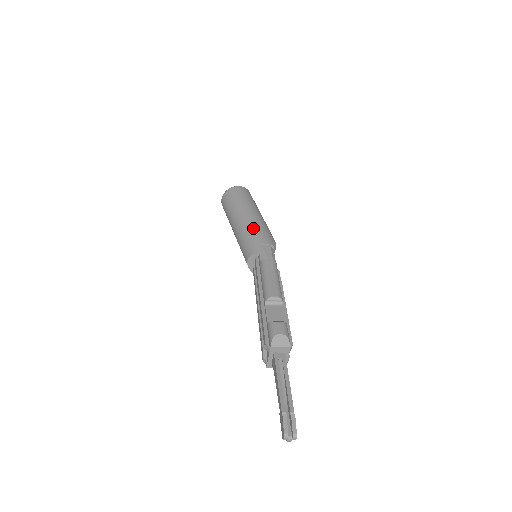
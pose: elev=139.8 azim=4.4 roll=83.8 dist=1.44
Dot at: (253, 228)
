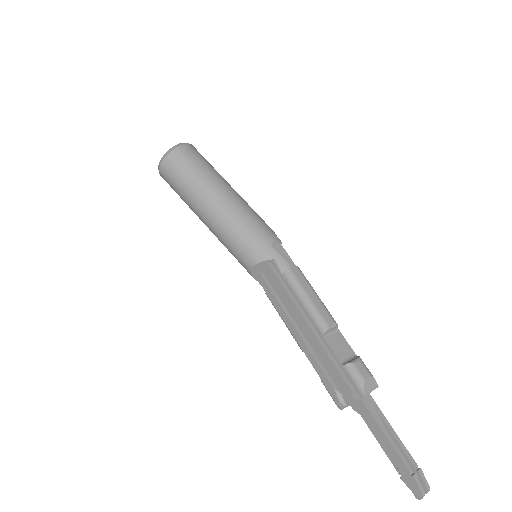
Dot at: (246, 219)
